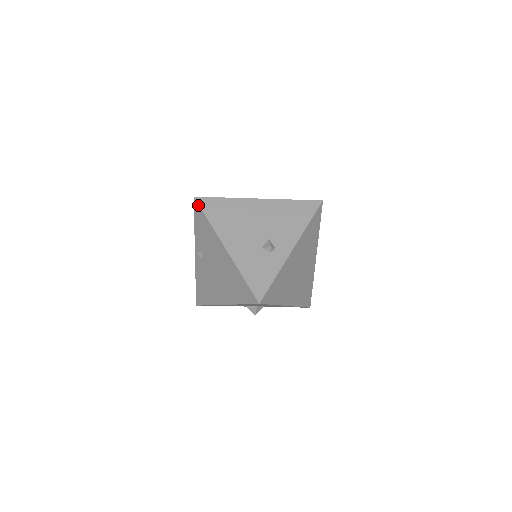
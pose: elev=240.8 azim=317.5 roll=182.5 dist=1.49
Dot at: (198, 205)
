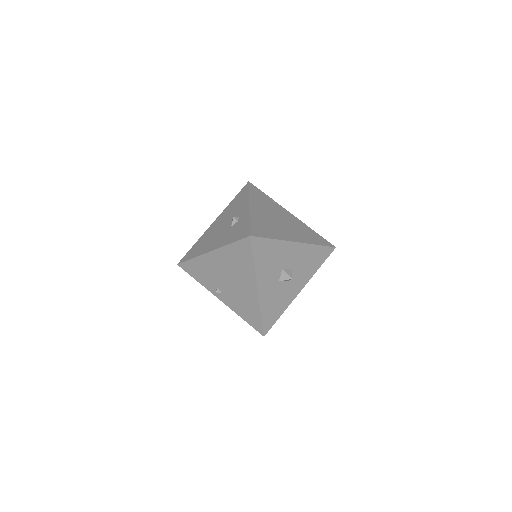
Dot at: (182, 263)
